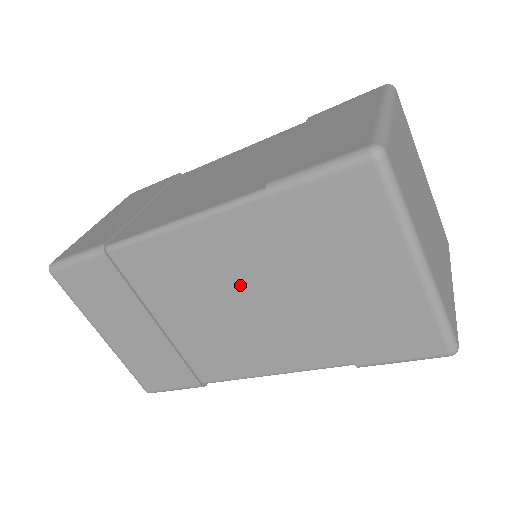
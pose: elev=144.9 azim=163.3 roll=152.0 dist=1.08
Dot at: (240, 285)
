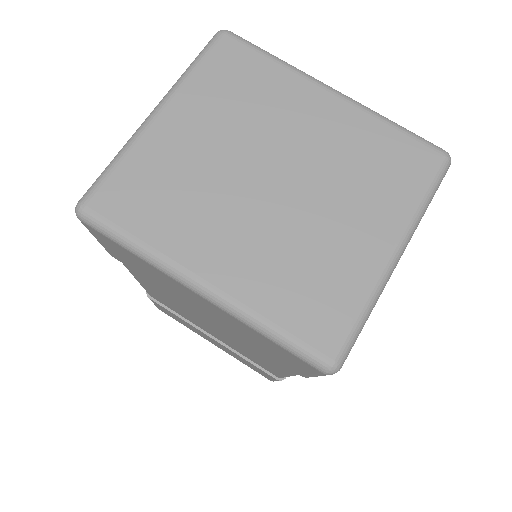
Dot at: (192, 312)
